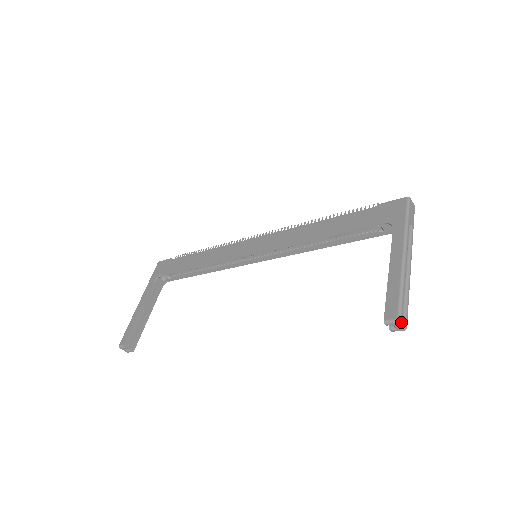
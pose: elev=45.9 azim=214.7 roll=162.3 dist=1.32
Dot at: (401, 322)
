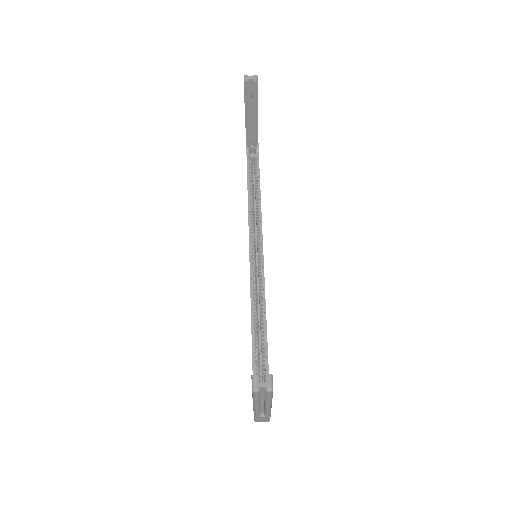
Dot at: (247, 75)
